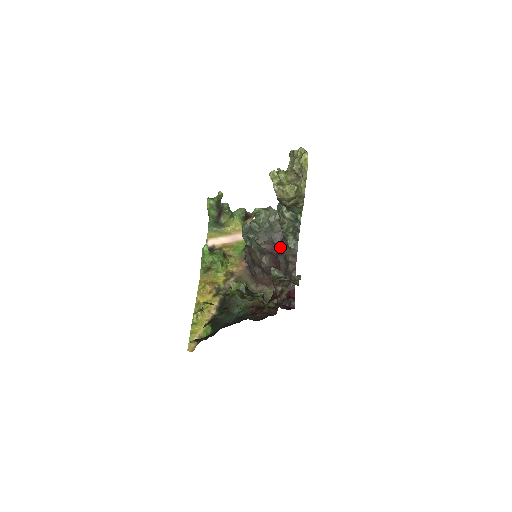
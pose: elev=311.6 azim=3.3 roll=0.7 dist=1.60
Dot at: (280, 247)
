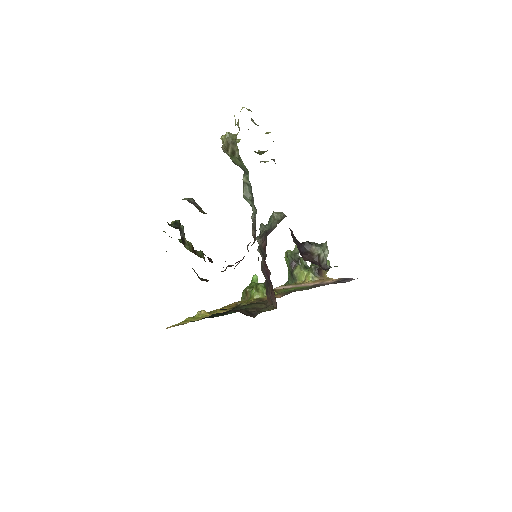
Dot at: occluded
